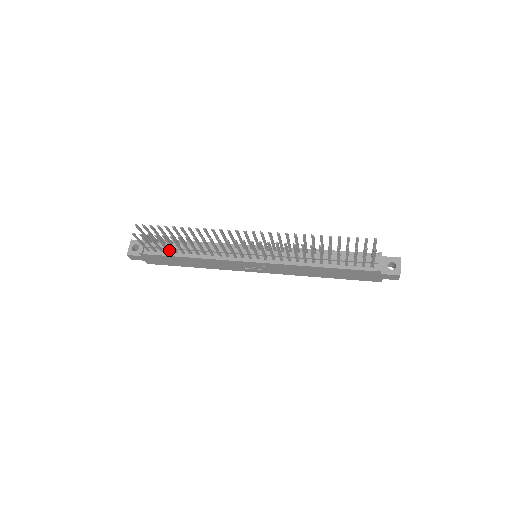
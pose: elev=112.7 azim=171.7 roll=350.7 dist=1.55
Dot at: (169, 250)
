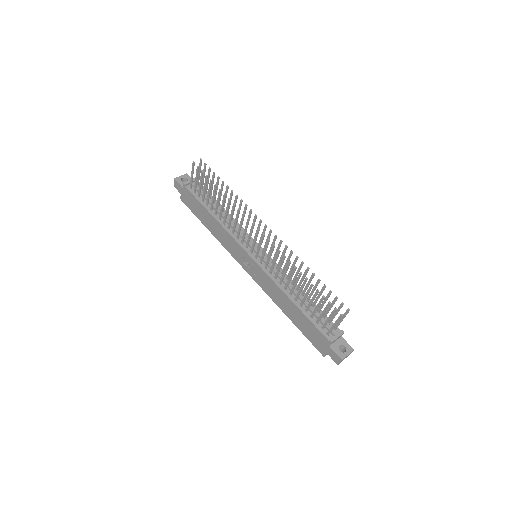
Dot at: (204, 198)
